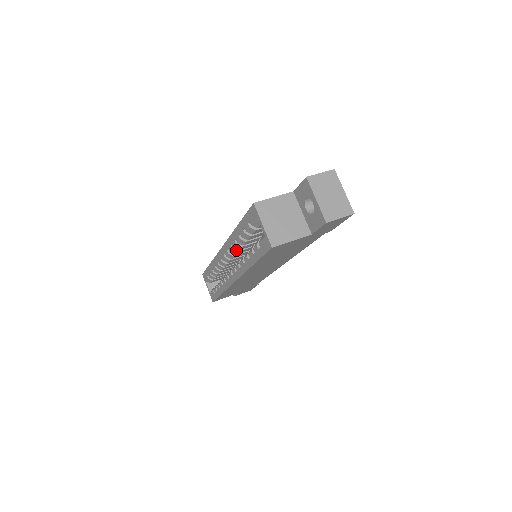
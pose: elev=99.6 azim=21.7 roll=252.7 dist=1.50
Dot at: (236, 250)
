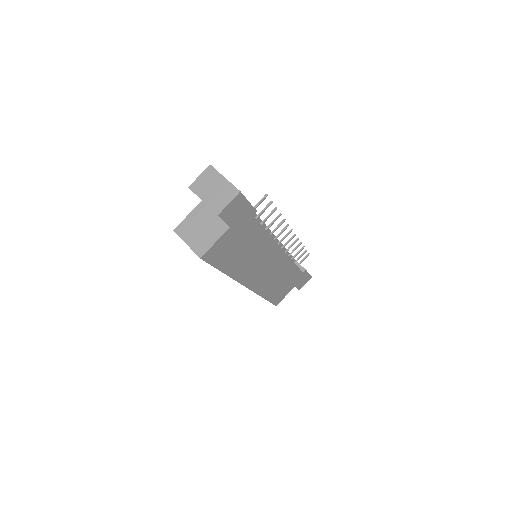
Dot at: occluded
